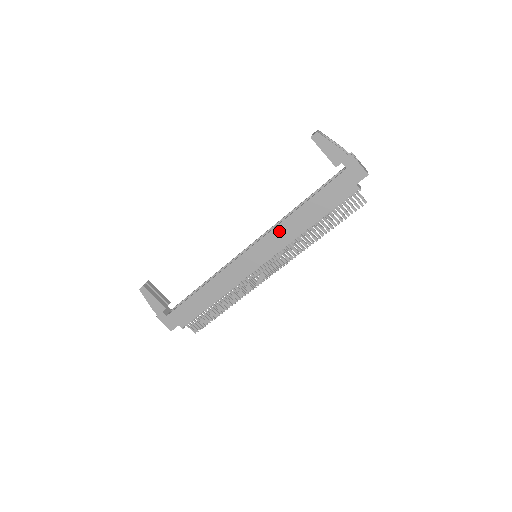
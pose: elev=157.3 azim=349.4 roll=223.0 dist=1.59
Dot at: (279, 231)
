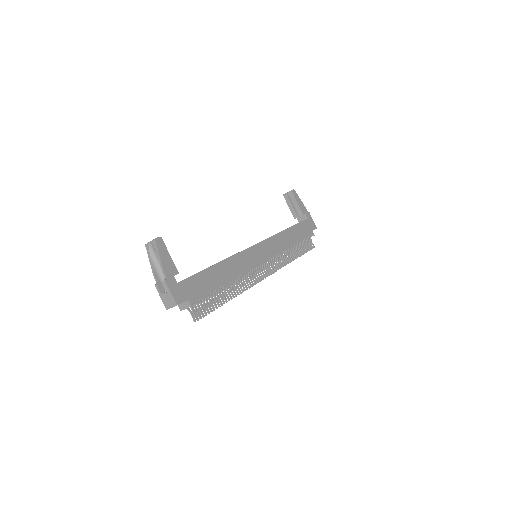
Dot at: (276, 239)
